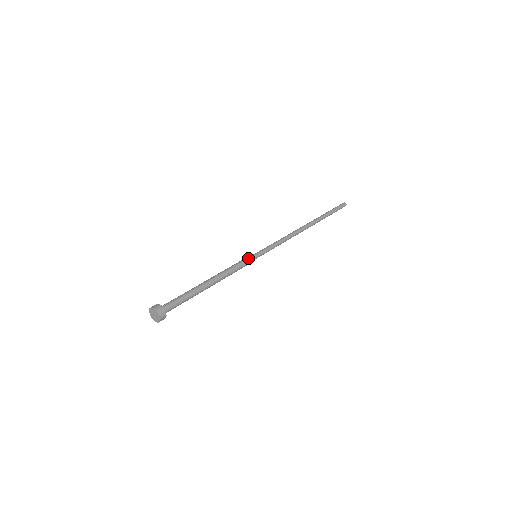
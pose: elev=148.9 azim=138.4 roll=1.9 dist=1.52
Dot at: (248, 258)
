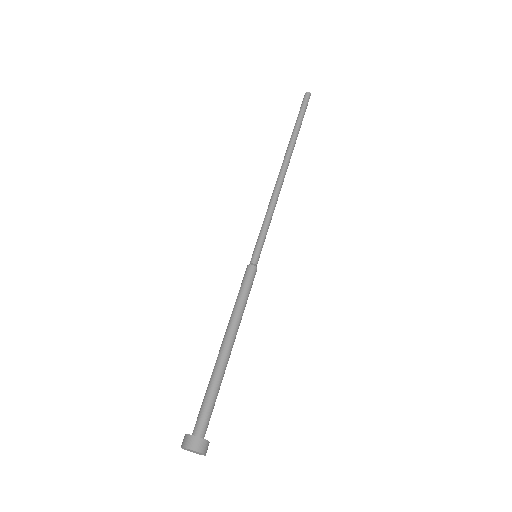
Dot at: (253, 270)
